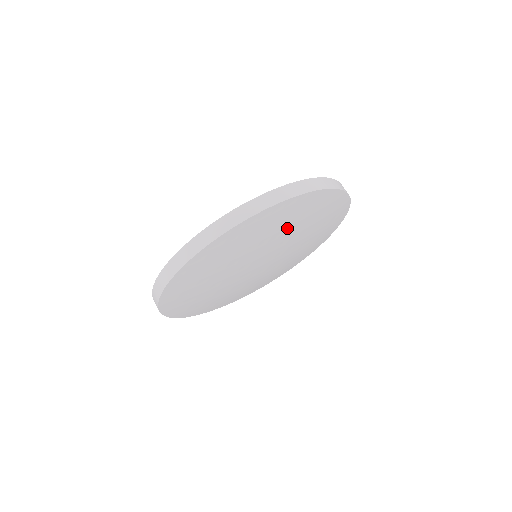
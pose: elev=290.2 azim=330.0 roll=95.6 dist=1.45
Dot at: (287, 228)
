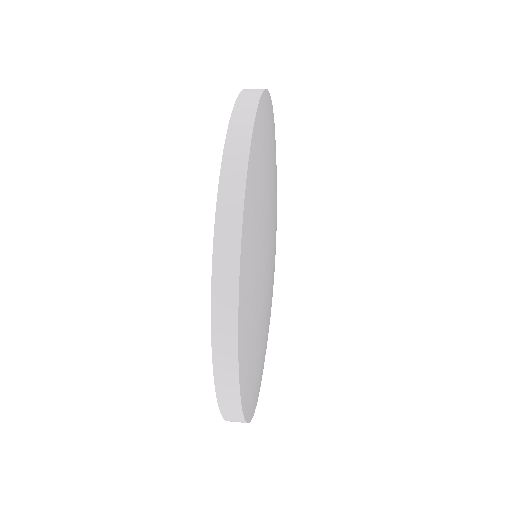
Dot at: (271, 166)
